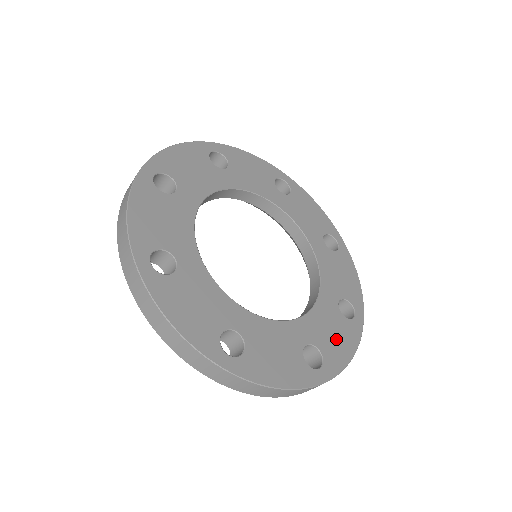
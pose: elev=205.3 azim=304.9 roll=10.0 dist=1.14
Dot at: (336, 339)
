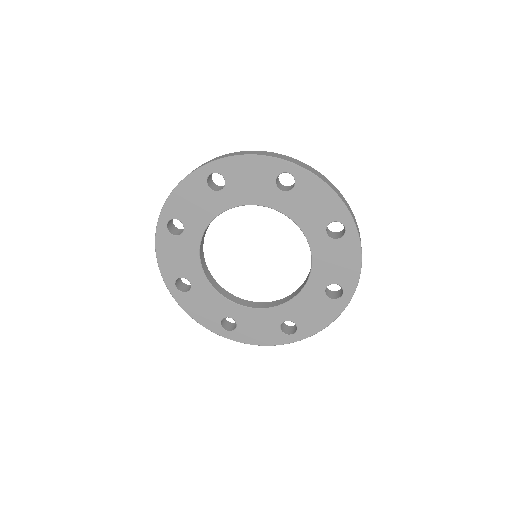
Dot at: (314, 316)
